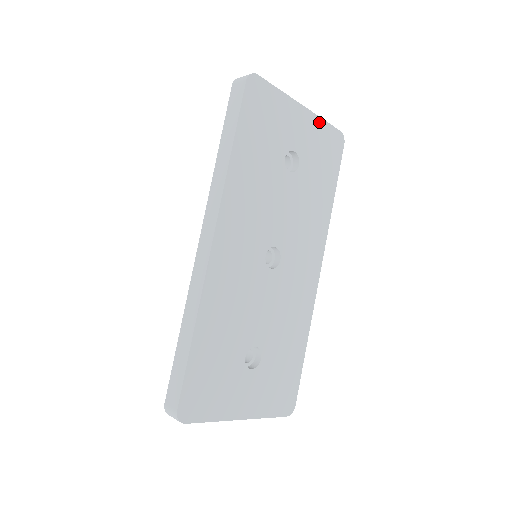
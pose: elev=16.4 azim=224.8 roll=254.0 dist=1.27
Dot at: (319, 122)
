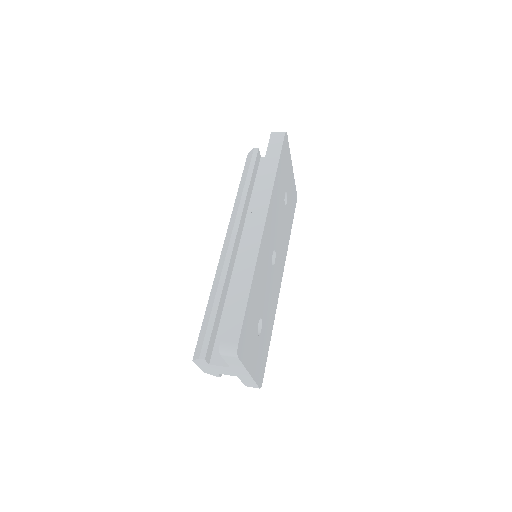
Dot at: (294, 181)
